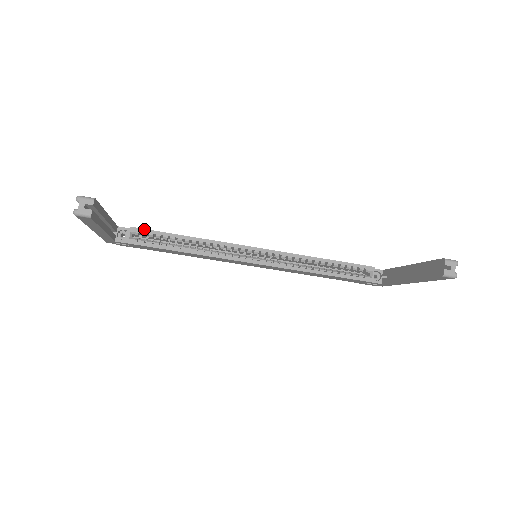
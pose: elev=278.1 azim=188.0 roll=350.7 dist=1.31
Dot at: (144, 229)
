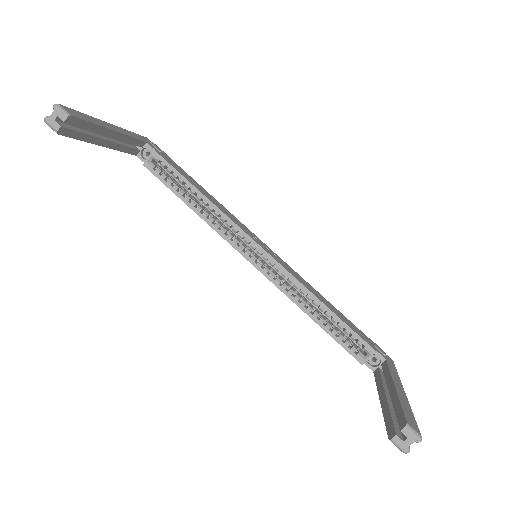
Dot at: (166, 160)
